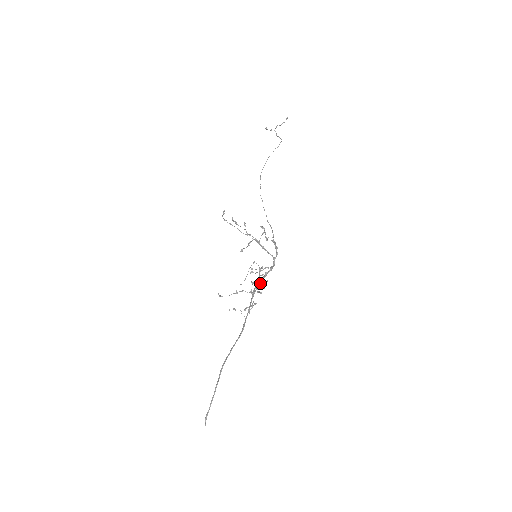
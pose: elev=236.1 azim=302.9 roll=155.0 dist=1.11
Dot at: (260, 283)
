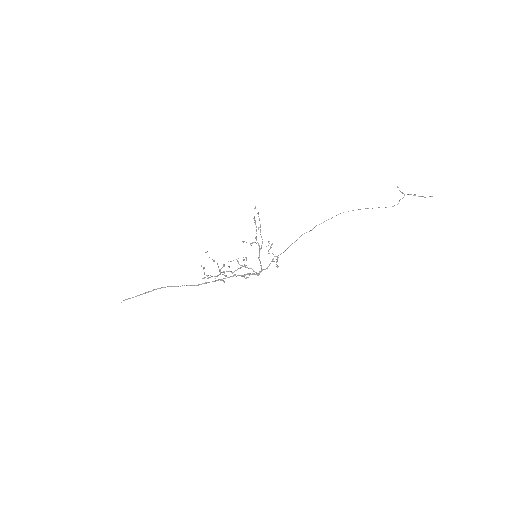
Dot at: (244, 275)
